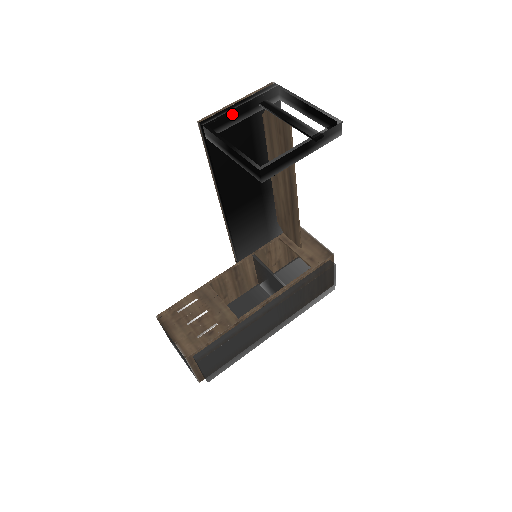
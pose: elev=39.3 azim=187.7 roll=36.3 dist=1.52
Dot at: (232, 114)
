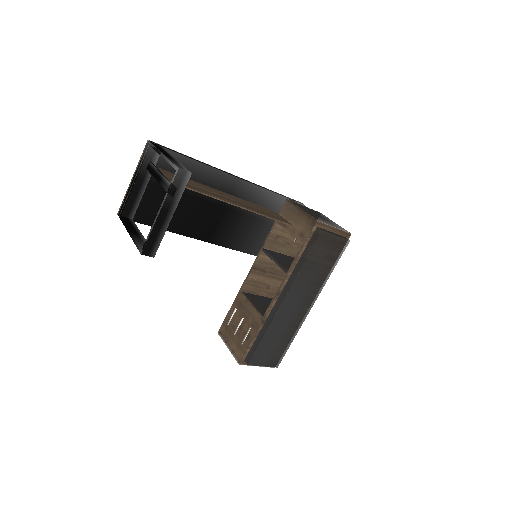
Dot at: (132, 194)
